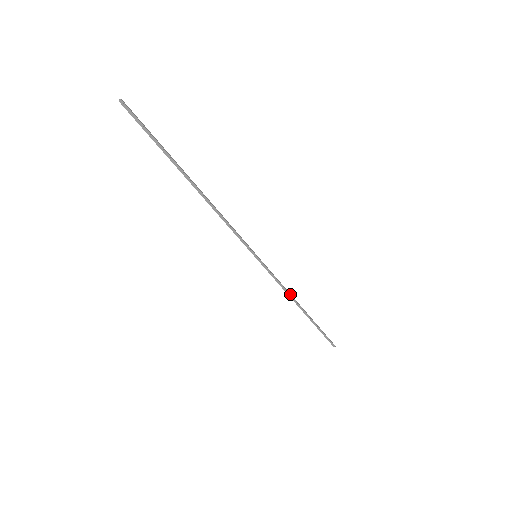
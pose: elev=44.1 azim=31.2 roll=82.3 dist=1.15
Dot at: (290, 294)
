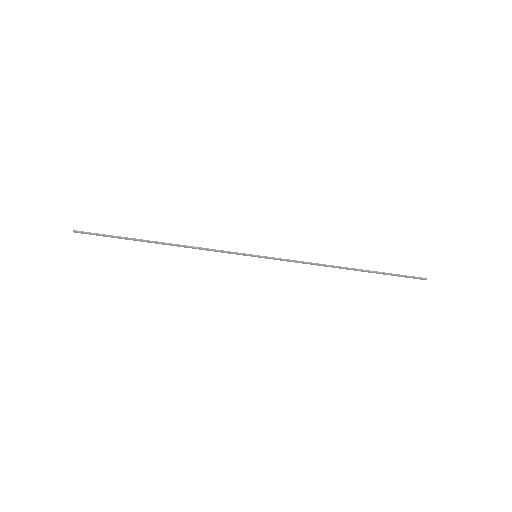
Dot at: (320, 264)
